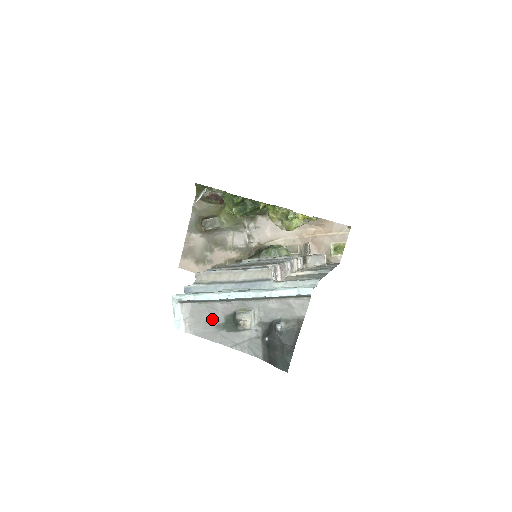
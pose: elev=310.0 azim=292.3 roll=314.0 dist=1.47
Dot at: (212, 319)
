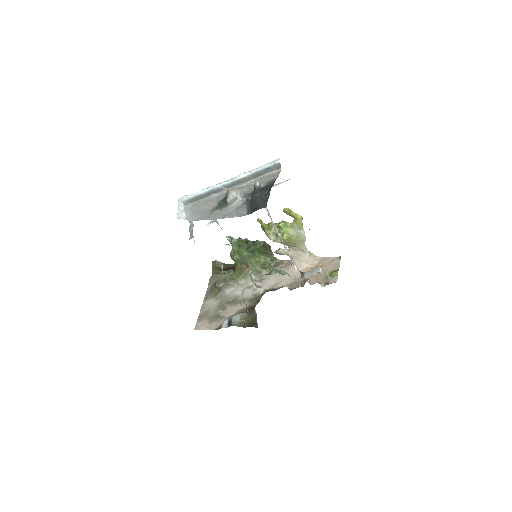
Dot at: (208, 207)
